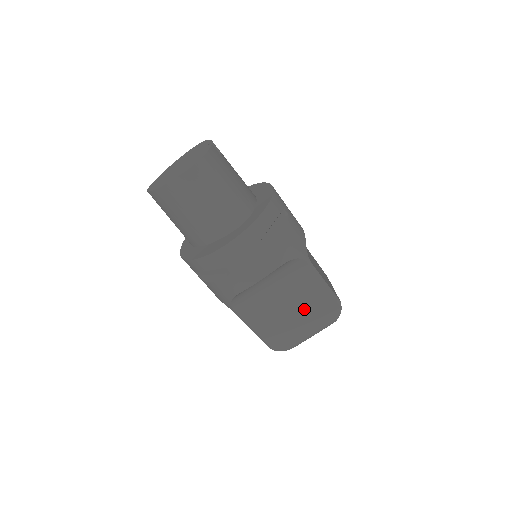
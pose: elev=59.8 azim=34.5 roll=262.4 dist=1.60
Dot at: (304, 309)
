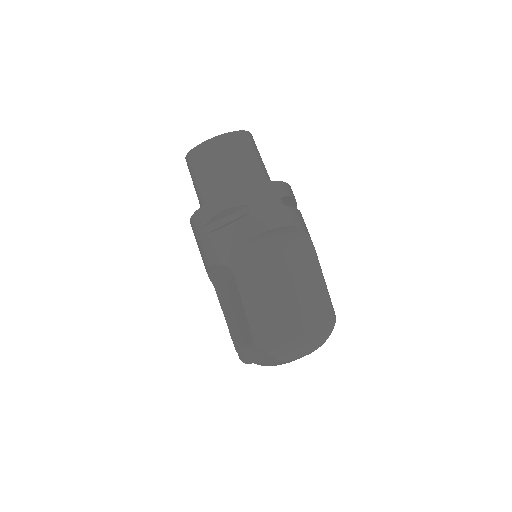
Dot at: (301, 302)
